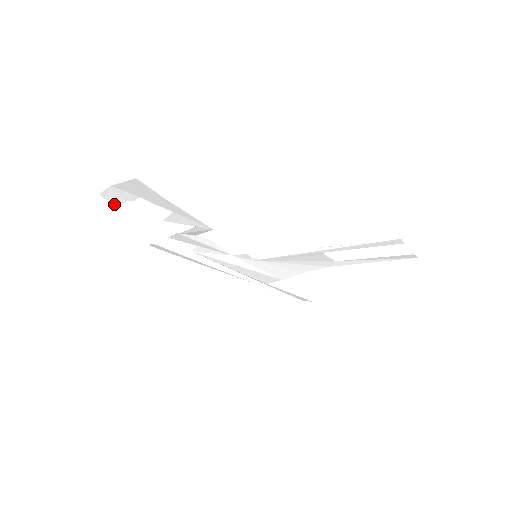
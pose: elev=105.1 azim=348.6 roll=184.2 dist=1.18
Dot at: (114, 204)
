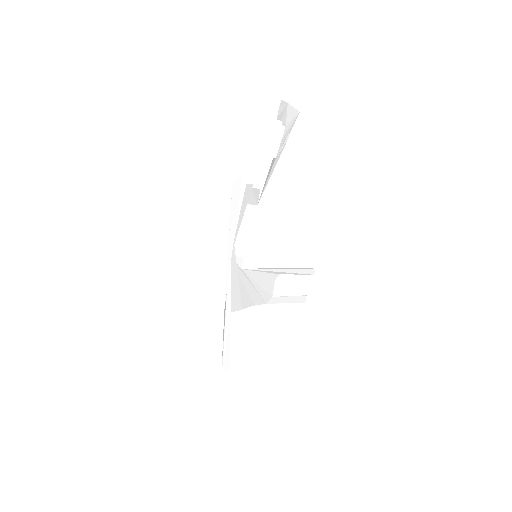
Dot at: (278, 115)
